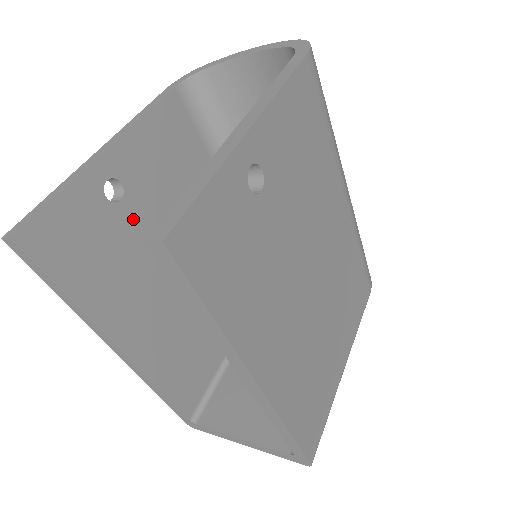
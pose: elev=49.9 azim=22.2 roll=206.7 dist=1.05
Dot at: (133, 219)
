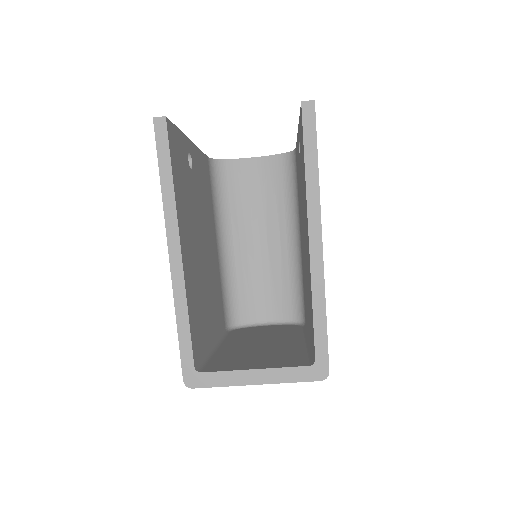
Dot at: (193, 186)
